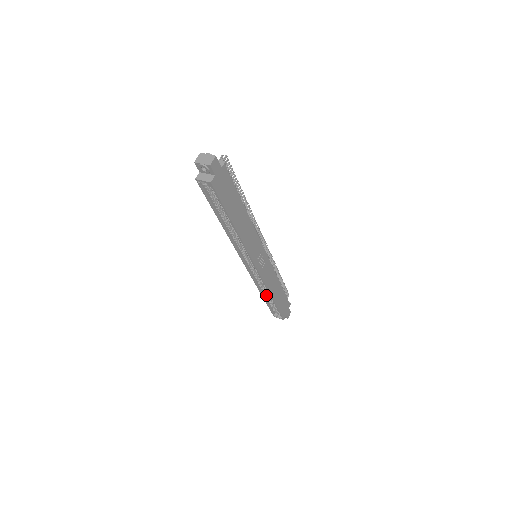
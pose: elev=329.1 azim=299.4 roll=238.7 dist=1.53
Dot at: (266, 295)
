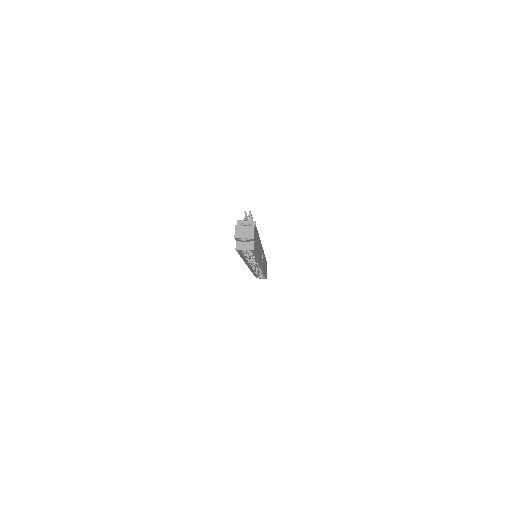
Dot at: (257, 272)
